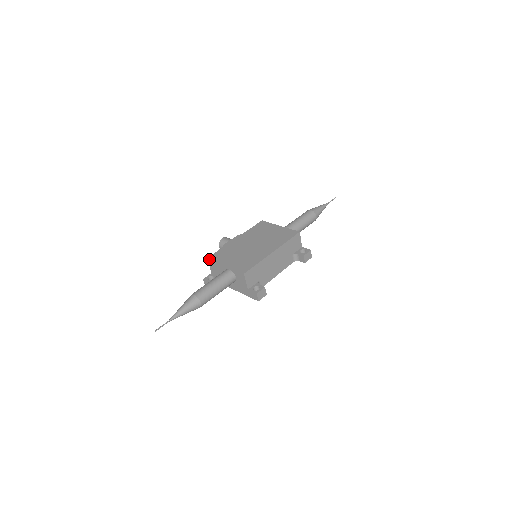
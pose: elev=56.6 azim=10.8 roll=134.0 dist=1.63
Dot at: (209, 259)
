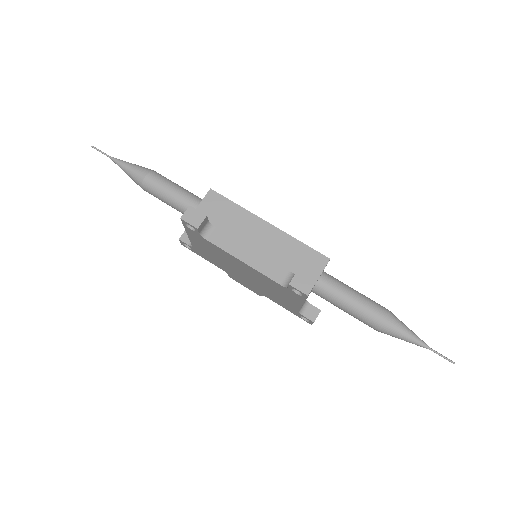
Dot at: occluded
